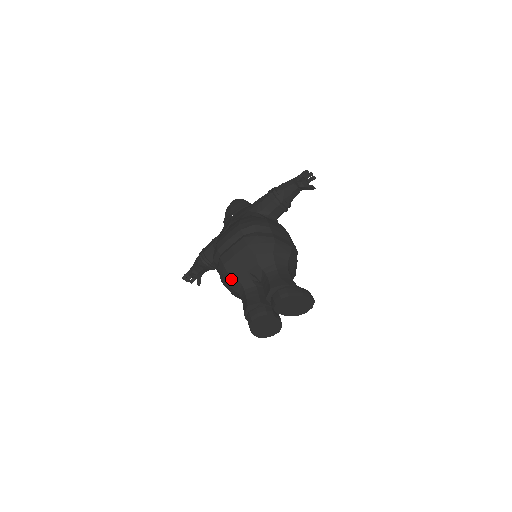
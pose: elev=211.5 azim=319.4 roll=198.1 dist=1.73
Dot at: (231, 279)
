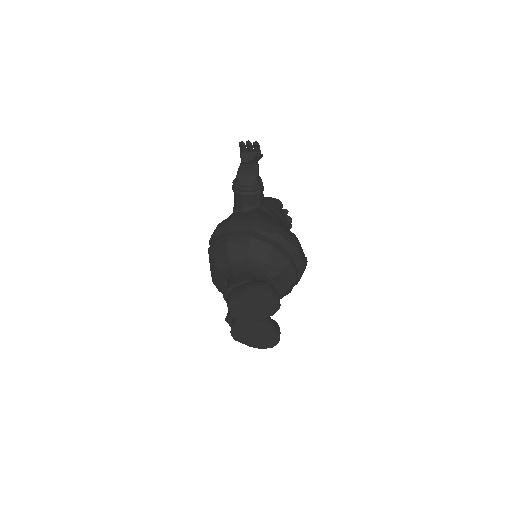
Dot at: occluded
